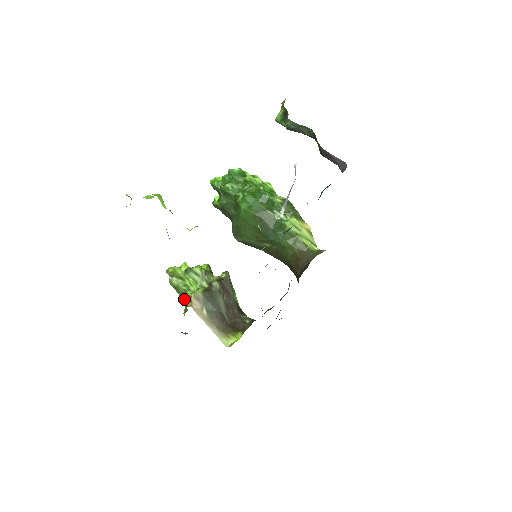
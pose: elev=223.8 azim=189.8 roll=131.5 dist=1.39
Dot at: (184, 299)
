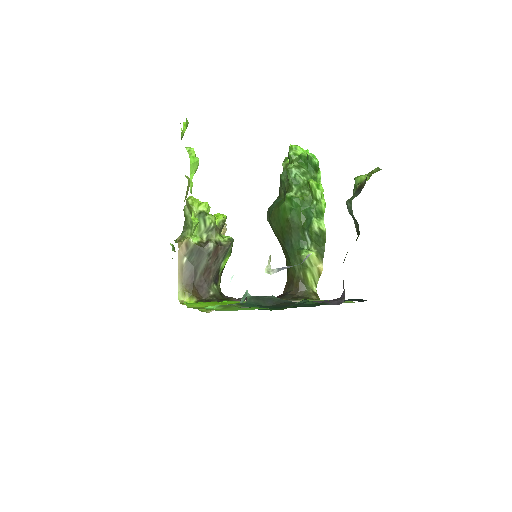
Dot at: (182, 232)
